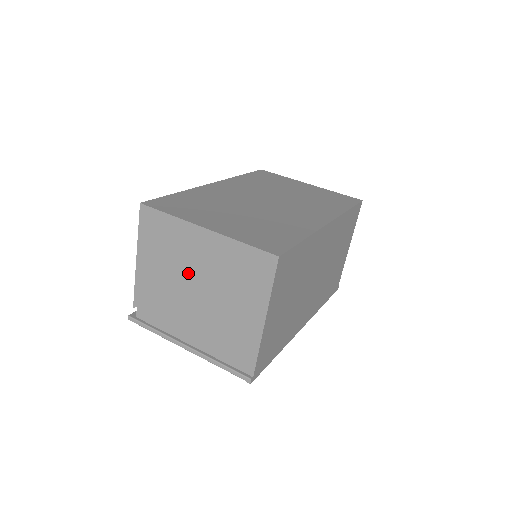
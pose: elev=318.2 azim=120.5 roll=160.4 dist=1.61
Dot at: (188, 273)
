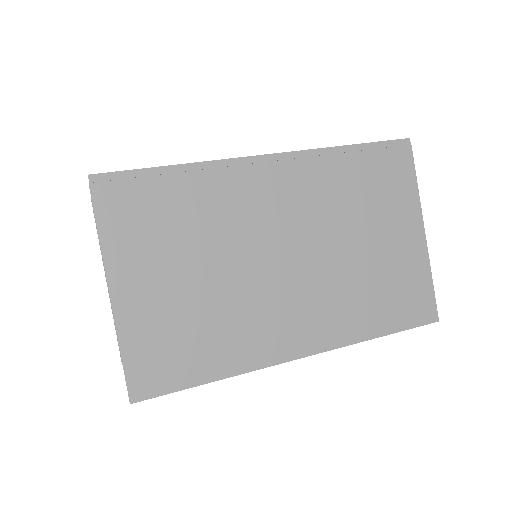
Dot at: occluded
